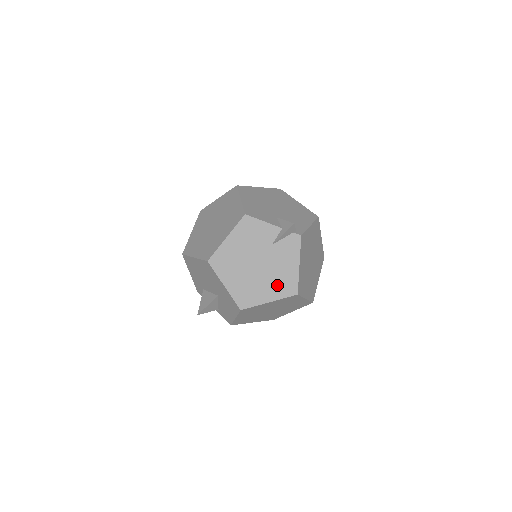
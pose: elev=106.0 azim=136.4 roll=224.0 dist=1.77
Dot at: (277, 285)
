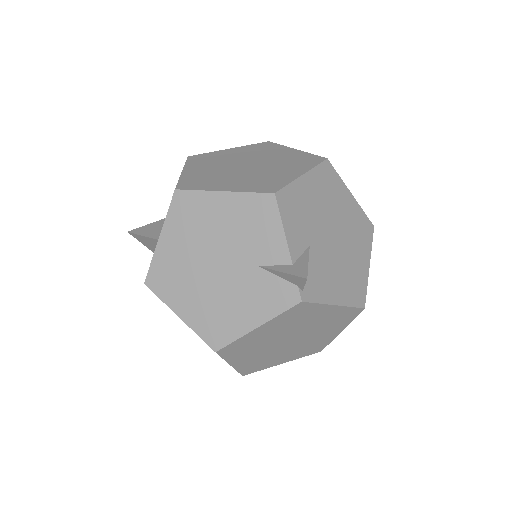
Dot at: (209, 313)
